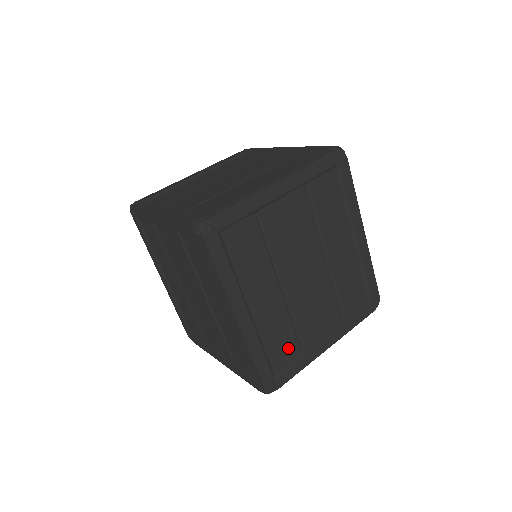
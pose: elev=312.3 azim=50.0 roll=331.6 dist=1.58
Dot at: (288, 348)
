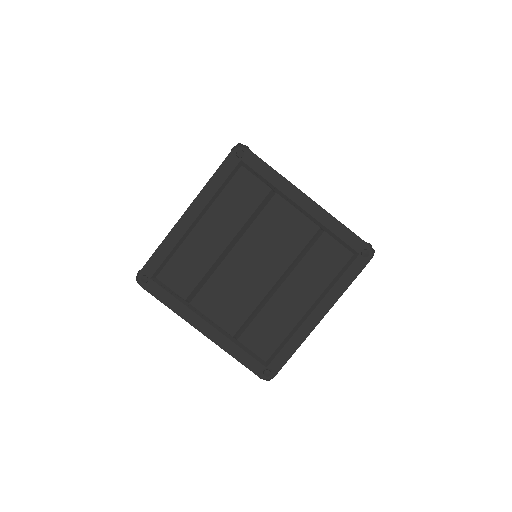
Dot at: occluded
